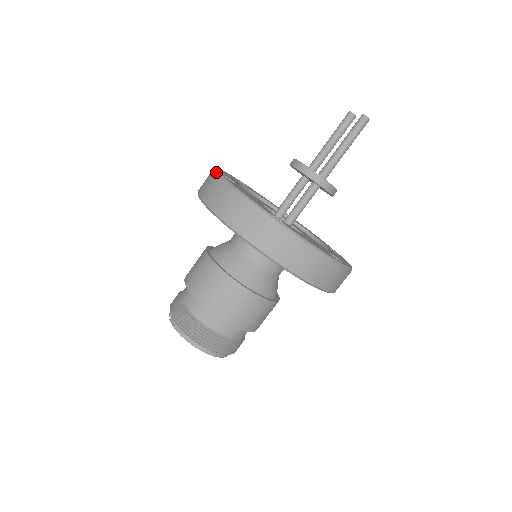
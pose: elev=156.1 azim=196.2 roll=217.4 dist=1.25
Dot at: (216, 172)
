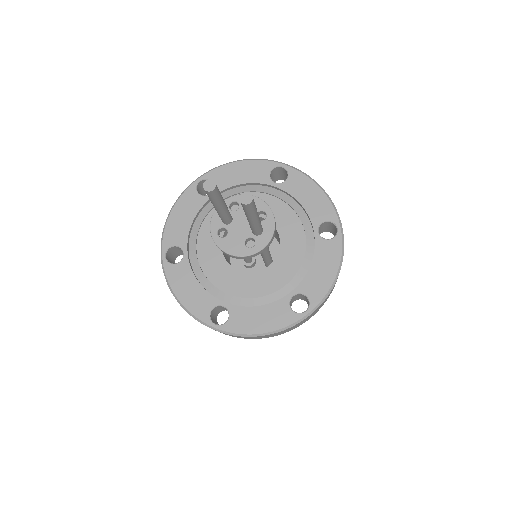
Dot at: occluded
